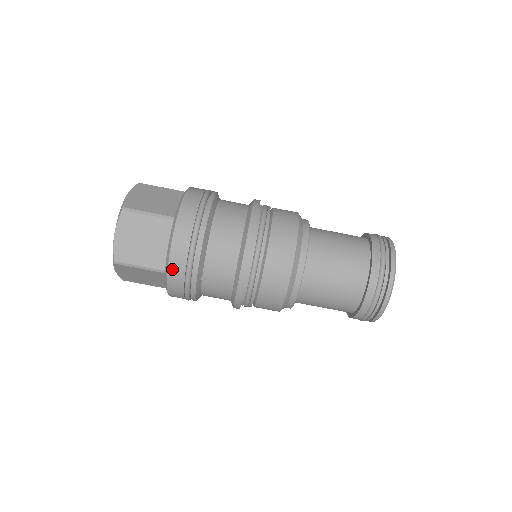
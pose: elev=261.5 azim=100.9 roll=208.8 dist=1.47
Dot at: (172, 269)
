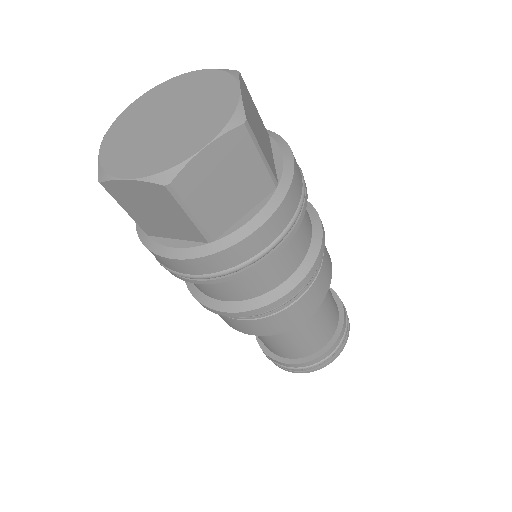
Dot at: (153, 254)
